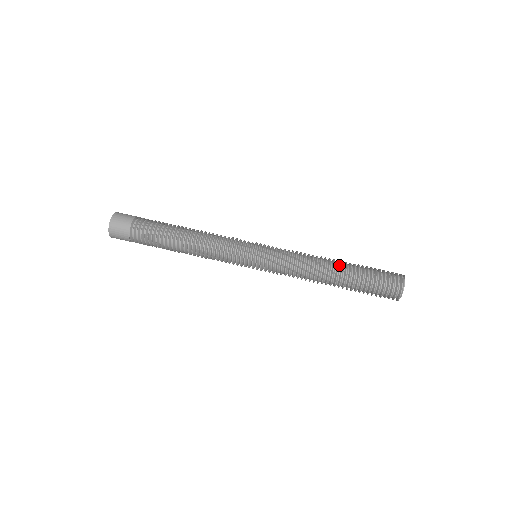
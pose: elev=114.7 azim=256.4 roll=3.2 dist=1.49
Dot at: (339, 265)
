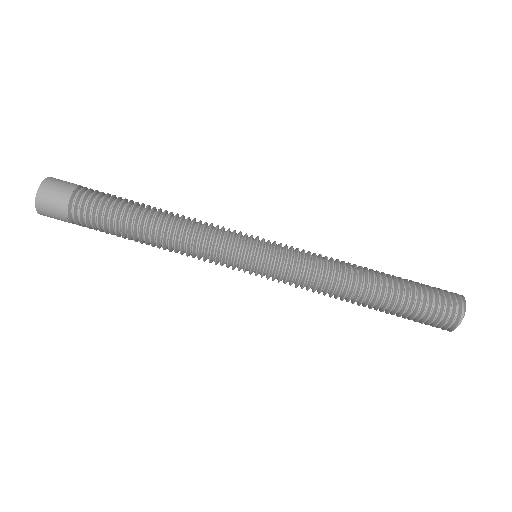
Dot at: (375, 285)
